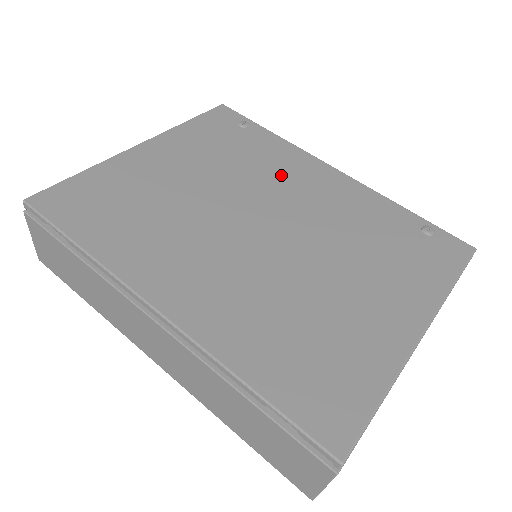
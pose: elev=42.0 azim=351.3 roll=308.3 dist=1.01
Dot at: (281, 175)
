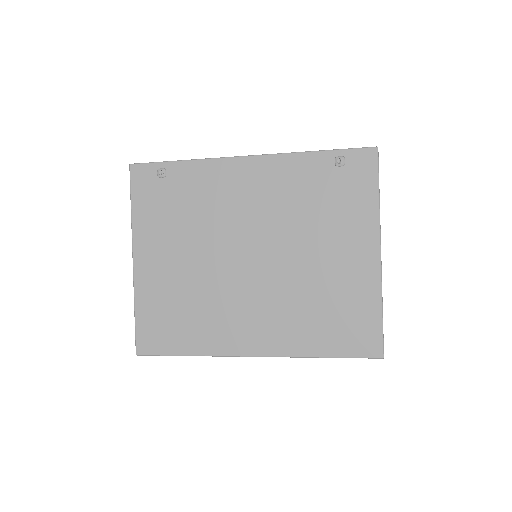
Dot at: (224, 201)
